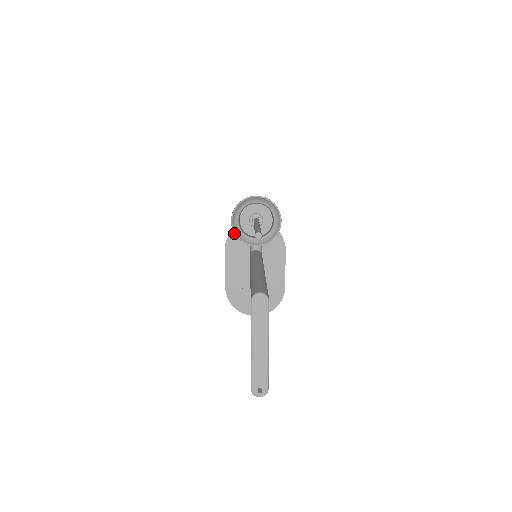
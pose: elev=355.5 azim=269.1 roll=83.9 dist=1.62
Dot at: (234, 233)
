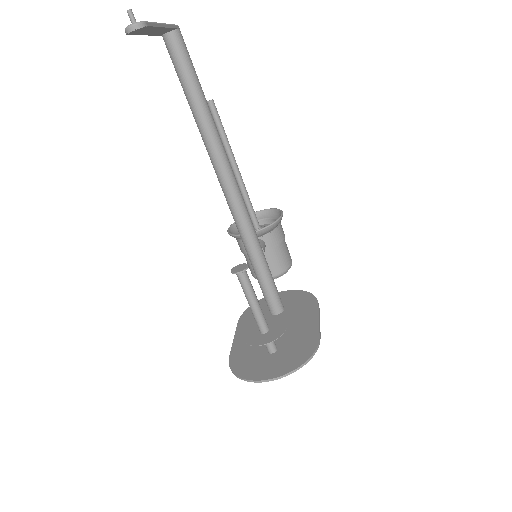
Dot at: (229, 234)
